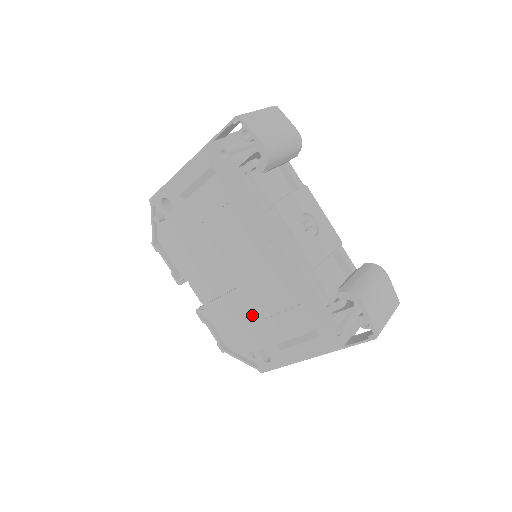
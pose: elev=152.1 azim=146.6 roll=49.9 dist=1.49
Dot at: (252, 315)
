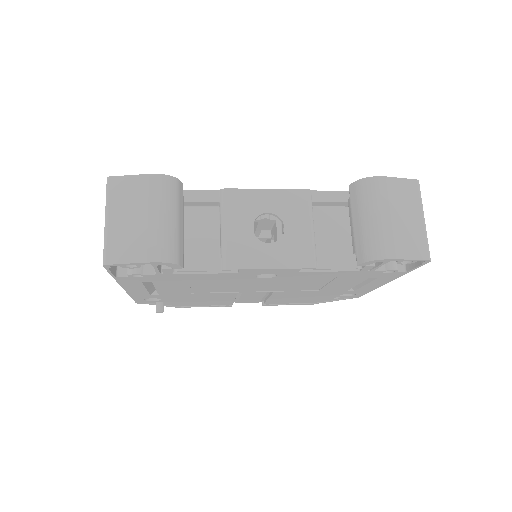
Dot at: (306, 293)
